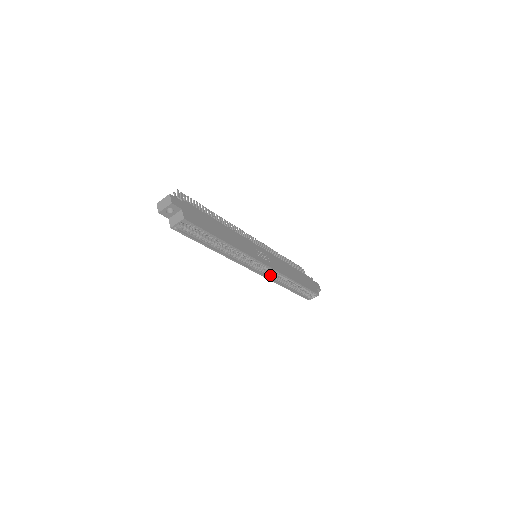
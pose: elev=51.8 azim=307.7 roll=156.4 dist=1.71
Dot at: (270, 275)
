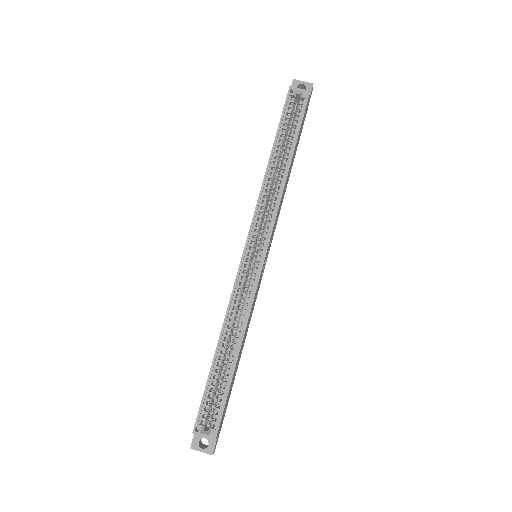
Dot at: (239, 290)
